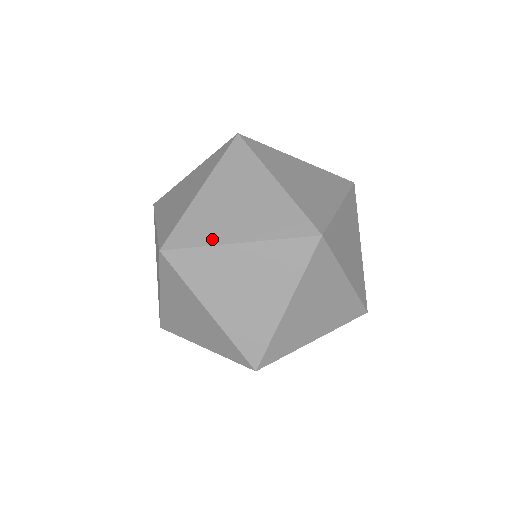
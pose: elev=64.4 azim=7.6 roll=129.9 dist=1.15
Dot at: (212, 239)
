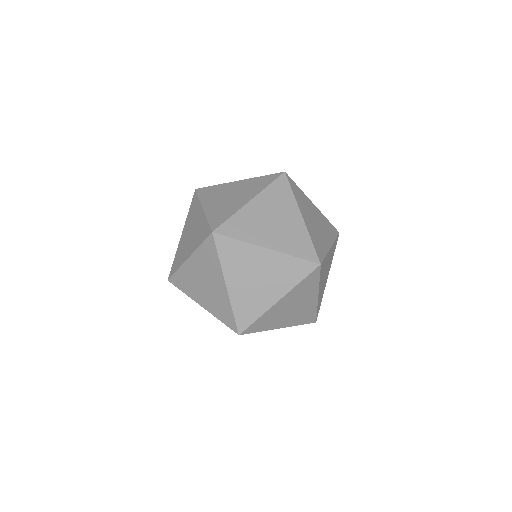
Dot at: (181, 262)
